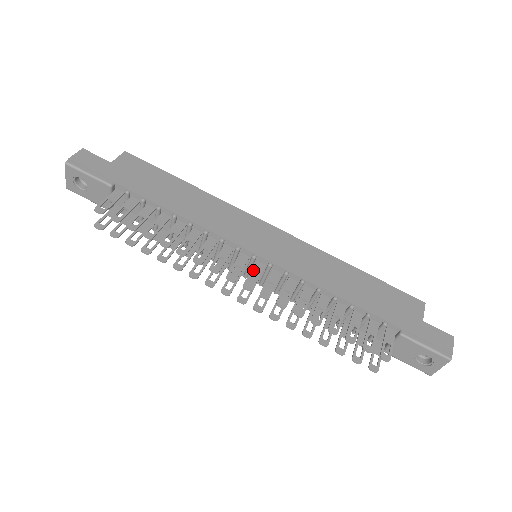
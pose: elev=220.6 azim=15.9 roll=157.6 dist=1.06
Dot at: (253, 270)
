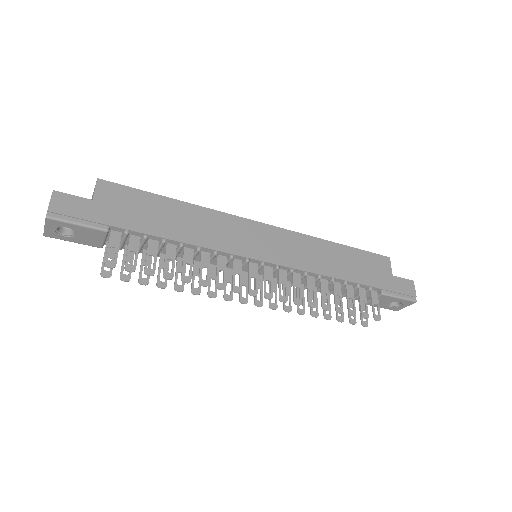
Dot at: (265, 277)
